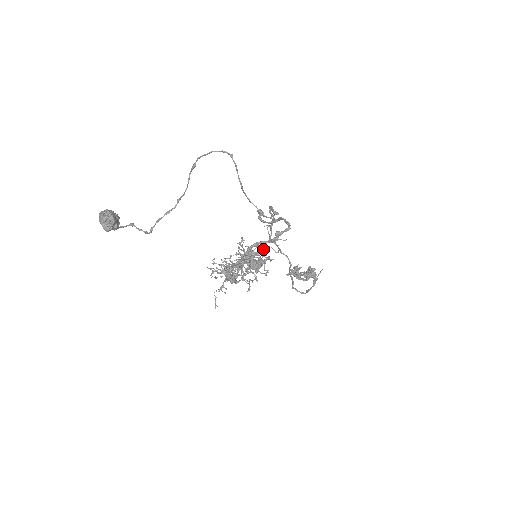
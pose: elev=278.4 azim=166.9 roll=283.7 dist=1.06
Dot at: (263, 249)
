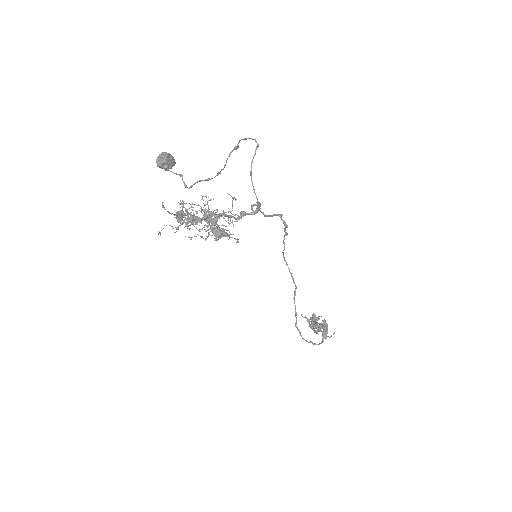
Dot at: (220, 214)
